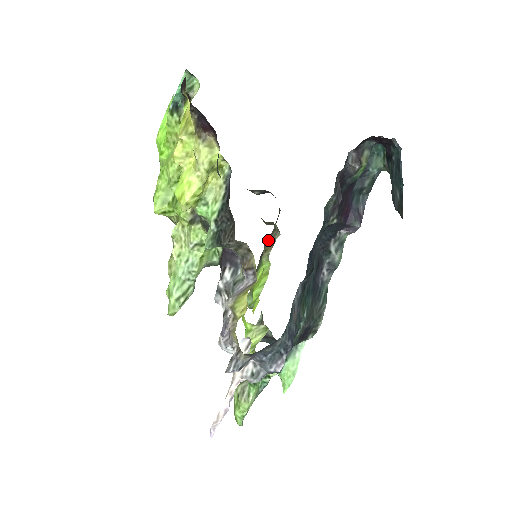
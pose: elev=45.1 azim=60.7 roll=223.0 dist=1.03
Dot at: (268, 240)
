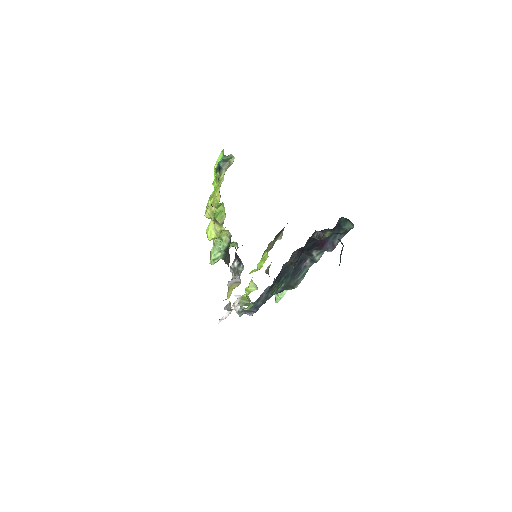
Dot at: (270, 243)
